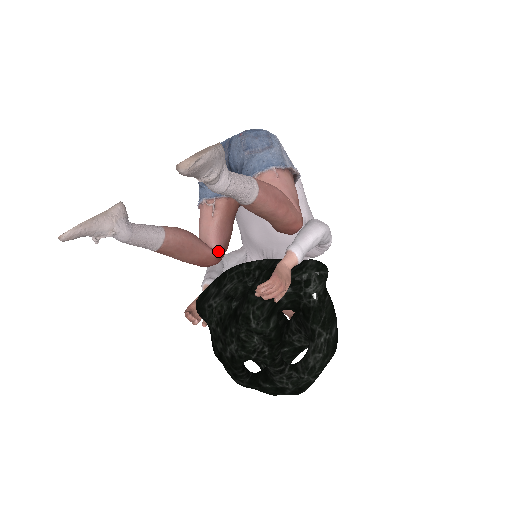
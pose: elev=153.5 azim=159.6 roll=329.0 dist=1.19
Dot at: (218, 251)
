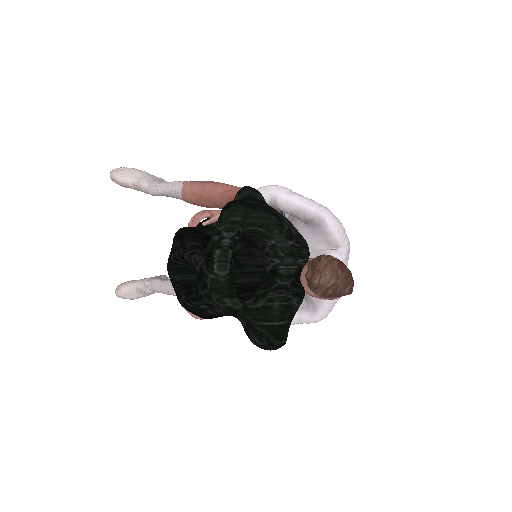
Dot at: occluded
